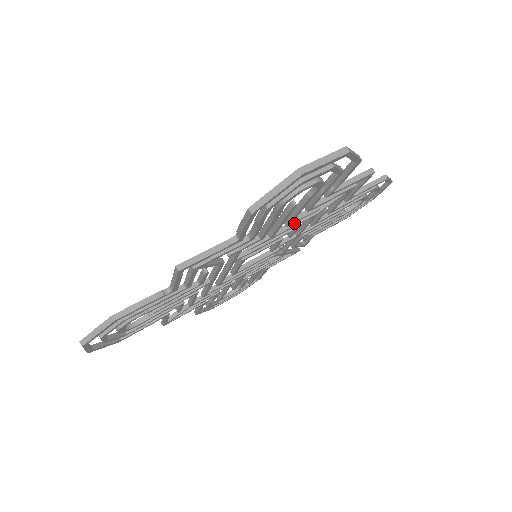
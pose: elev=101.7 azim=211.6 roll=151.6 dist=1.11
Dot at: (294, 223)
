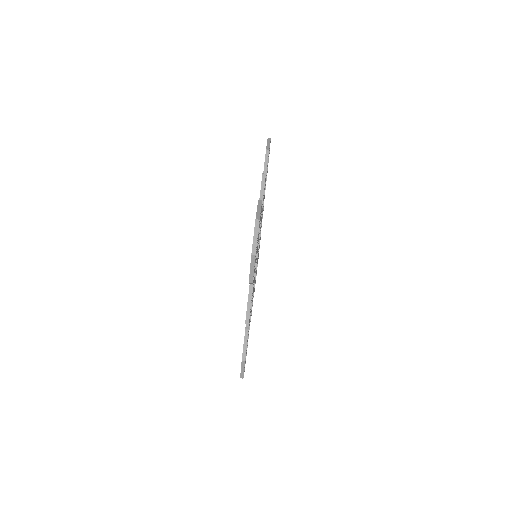
Dot at: occluded
